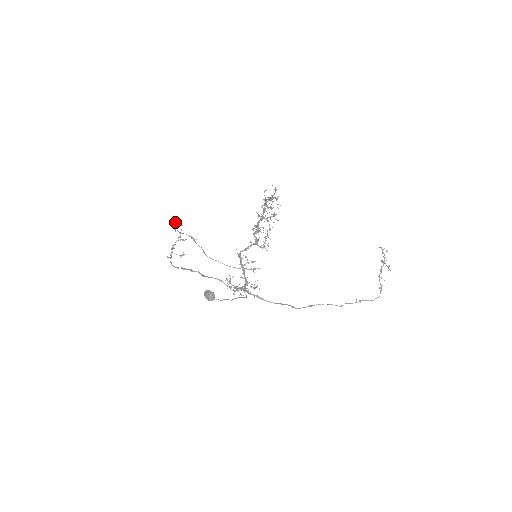
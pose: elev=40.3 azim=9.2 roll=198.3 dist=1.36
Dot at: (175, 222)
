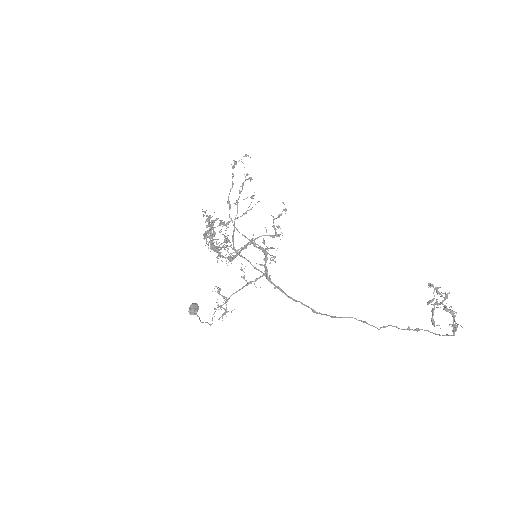
Dot at: (234, 163)
